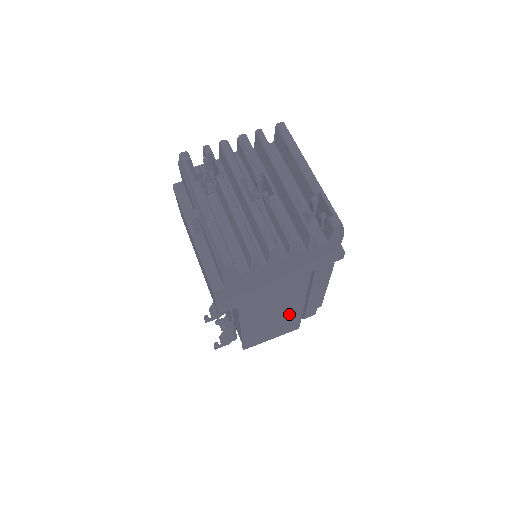
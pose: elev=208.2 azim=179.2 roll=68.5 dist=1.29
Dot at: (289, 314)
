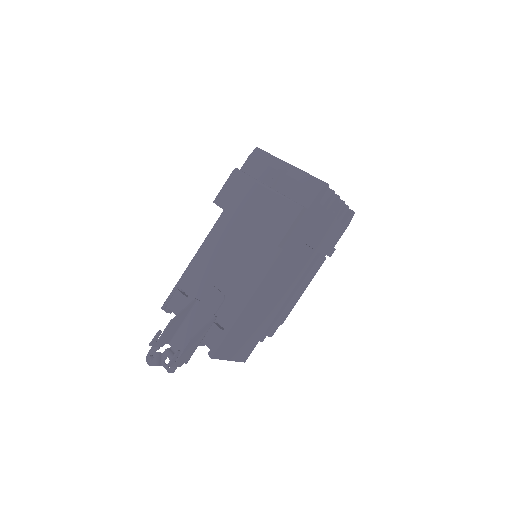
Dot at: (266, 318)
